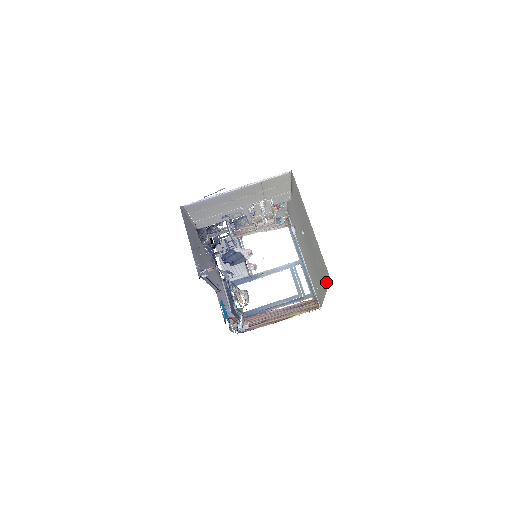
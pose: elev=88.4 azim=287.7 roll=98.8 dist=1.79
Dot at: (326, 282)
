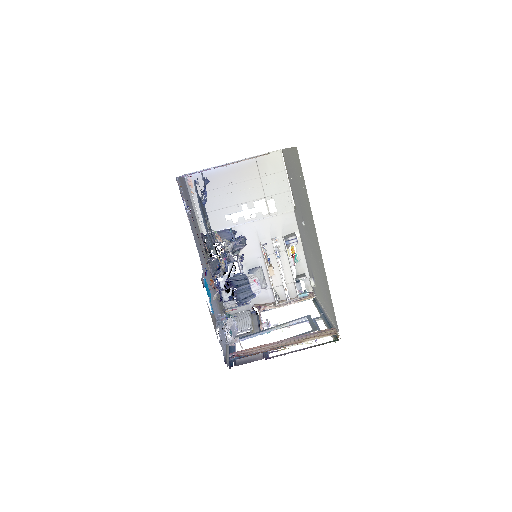
Dot at: (305, 187)
